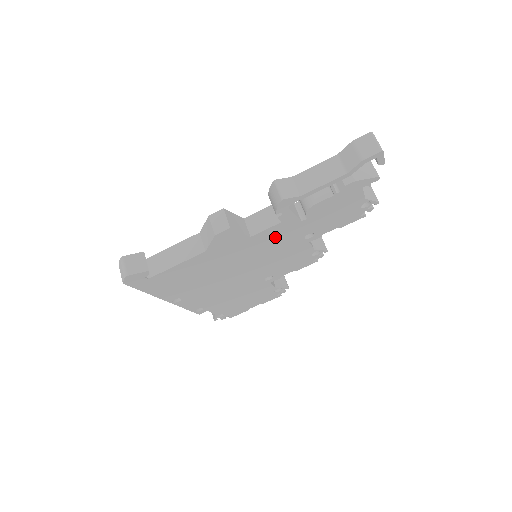
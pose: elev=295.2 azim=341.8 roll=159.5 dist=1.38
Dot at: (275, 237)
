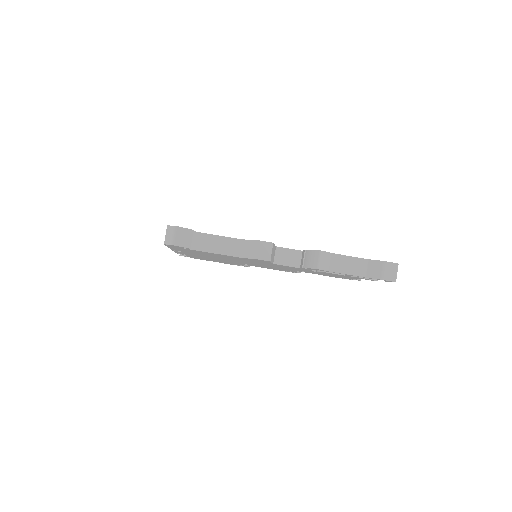
Dot at: (285, 267)
